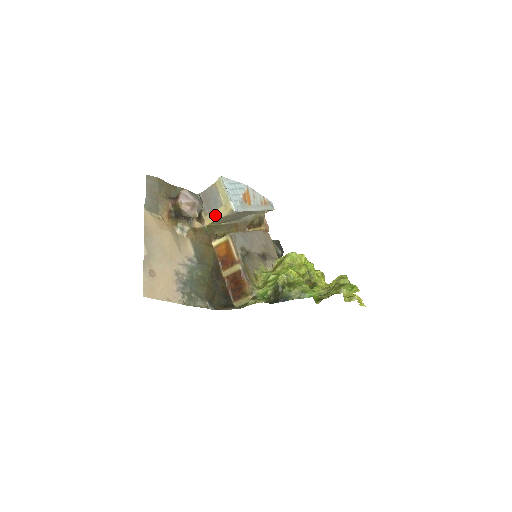
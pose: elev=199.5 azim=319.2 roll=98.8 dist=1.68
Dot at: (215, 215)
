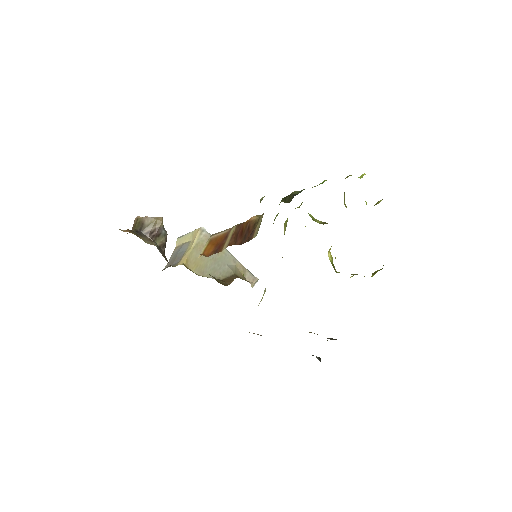
Dot at: (187, 252)
